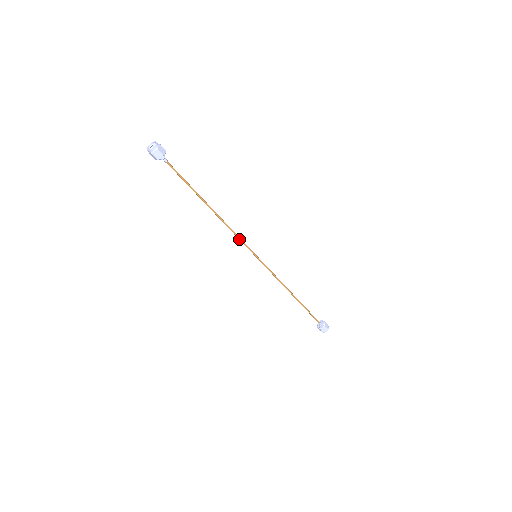
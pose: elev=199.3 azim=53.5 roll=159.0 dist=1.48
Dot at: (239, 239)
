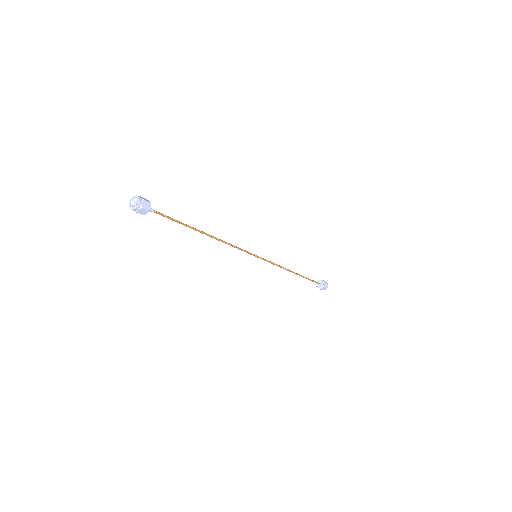
Dot at: occluded
